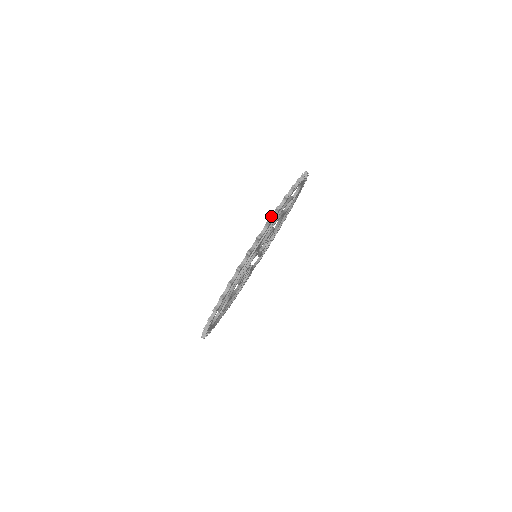
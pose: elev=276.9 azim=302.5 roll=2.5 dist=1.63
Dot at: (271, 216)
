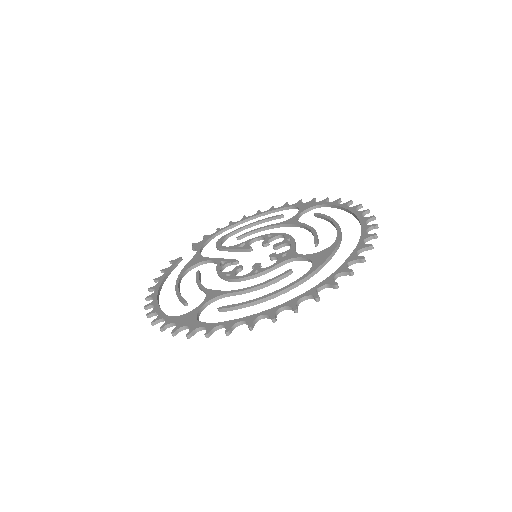
Dot at: (364, 239)
